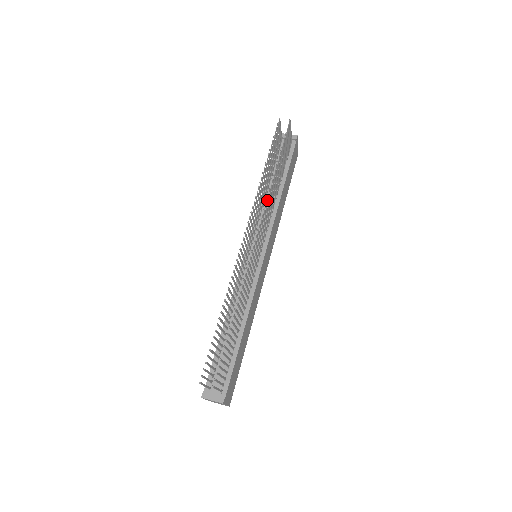
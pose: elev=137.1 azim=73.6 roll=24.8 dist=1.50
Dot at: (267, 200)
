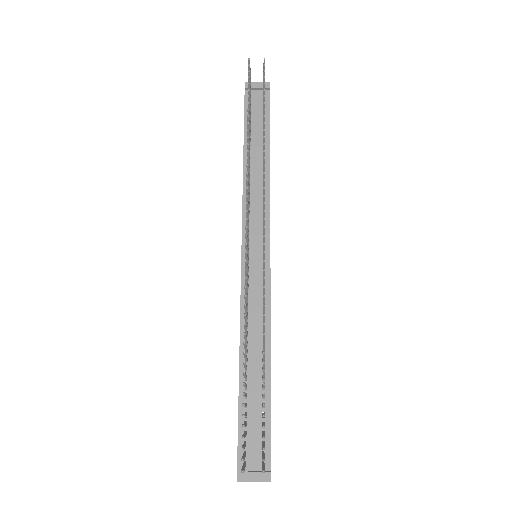
Dot at: (264, 175)
